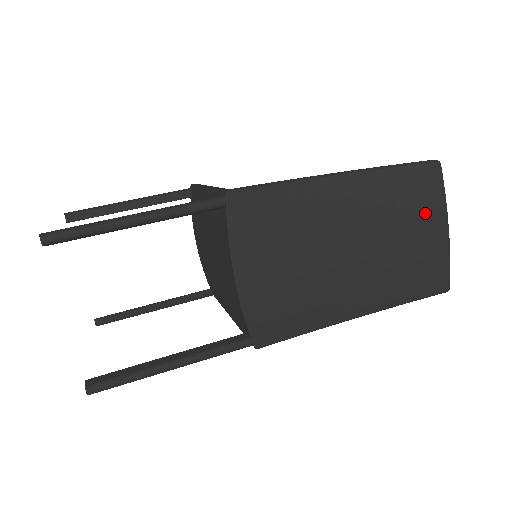
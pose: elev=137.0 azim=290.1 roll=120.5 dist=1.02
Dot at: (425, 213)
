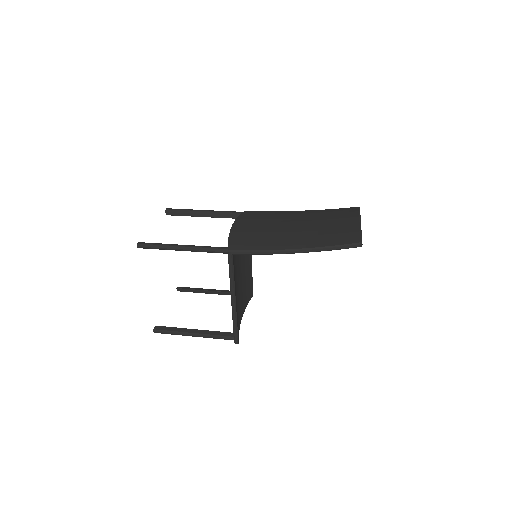
Dot at: (346, 216)
